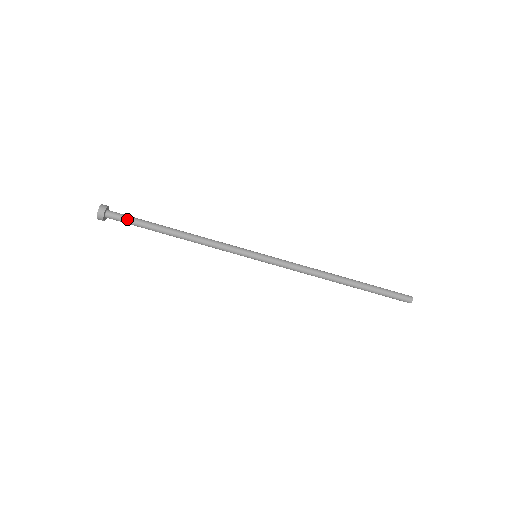
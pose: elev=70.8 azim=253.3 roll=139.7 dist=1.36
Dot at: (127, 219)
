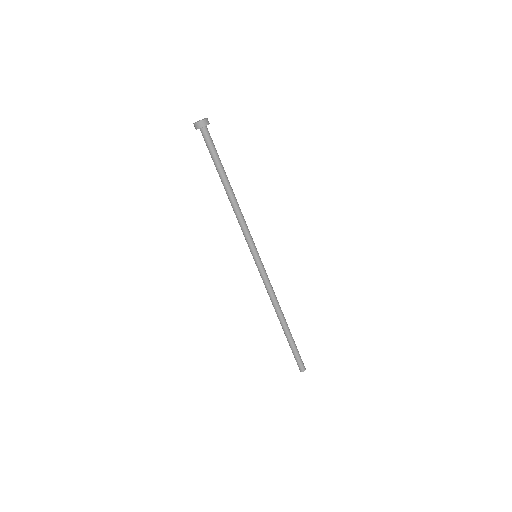
Dot at: (210, 147)
